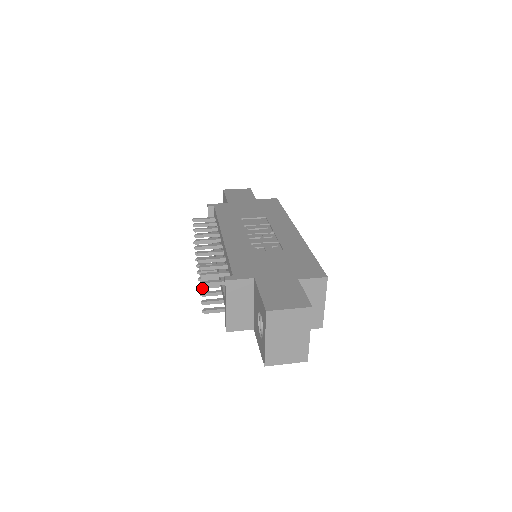
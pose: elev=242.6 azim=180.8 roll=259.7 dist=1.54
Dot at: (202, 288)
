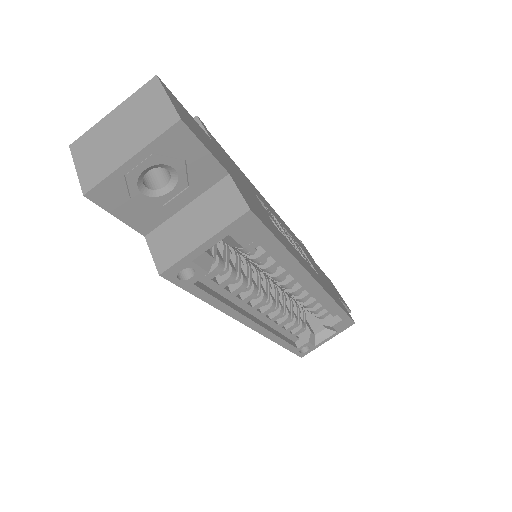
Dot at: occluded
